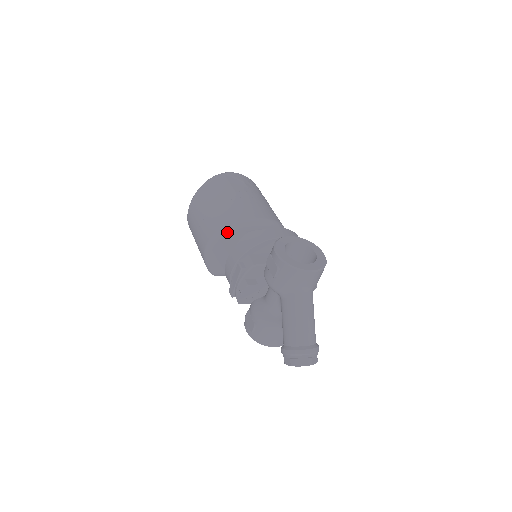
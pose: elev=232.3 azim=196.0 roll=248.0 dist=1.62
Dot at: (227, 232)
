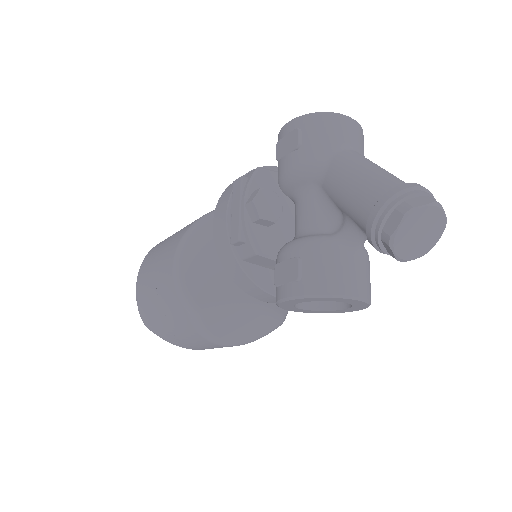
Dot at: (203, 221)
